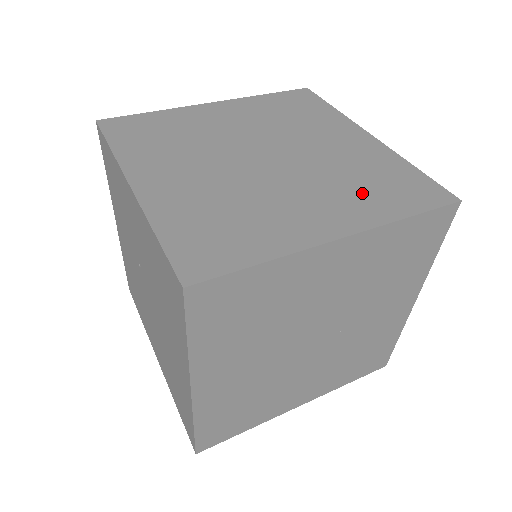
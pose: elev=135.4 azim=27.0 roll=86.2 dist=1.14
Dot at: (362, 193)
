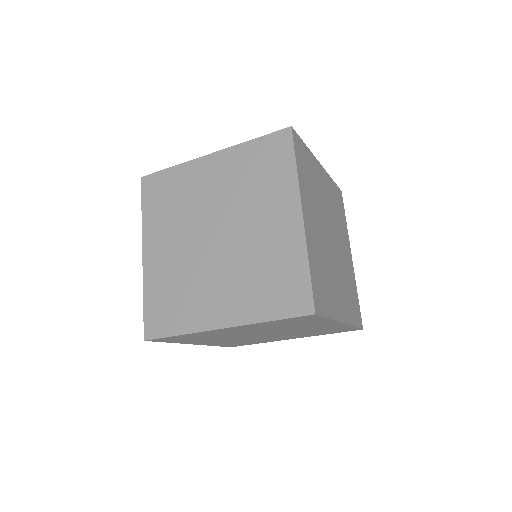
Dot at: (255, 290)
